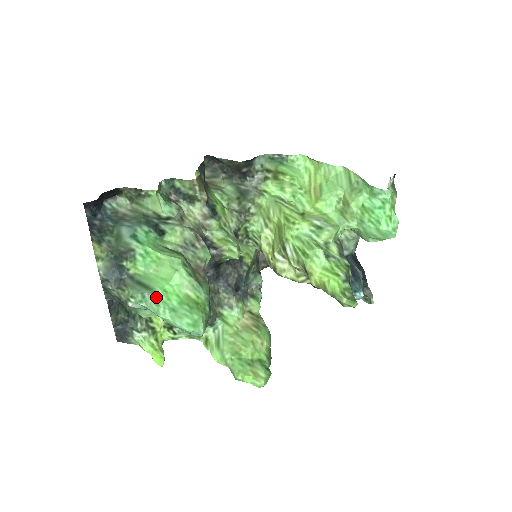
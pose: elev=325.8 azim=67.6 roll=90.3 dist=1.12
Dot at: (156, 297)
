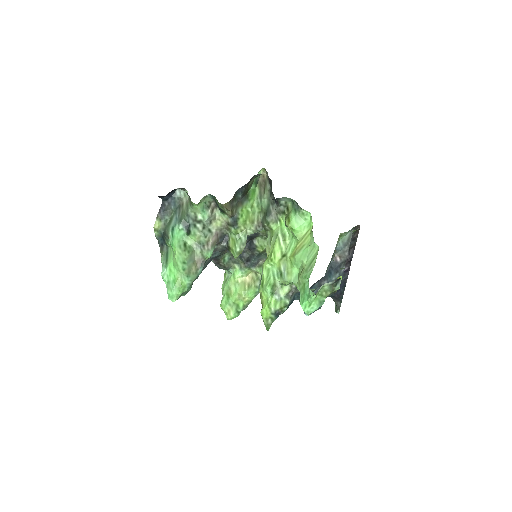
Dot at: (165, 271)
